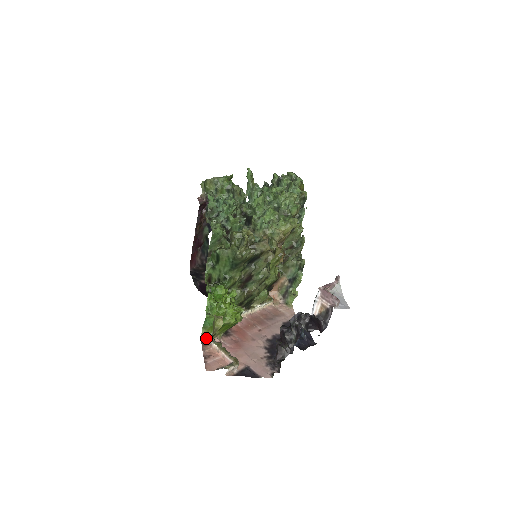
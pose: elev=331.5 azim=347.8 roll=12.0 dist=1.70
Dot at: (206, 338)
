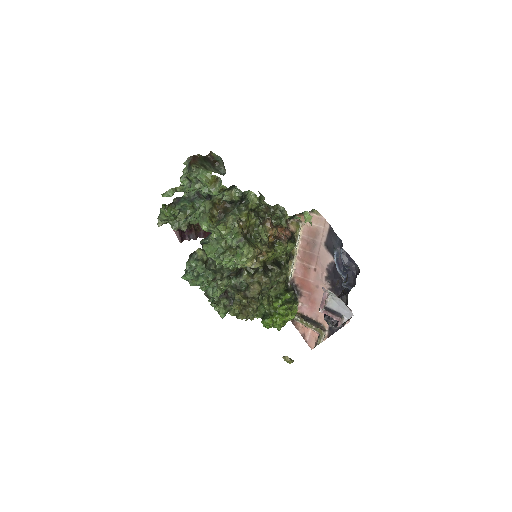
Dot at: occluded
